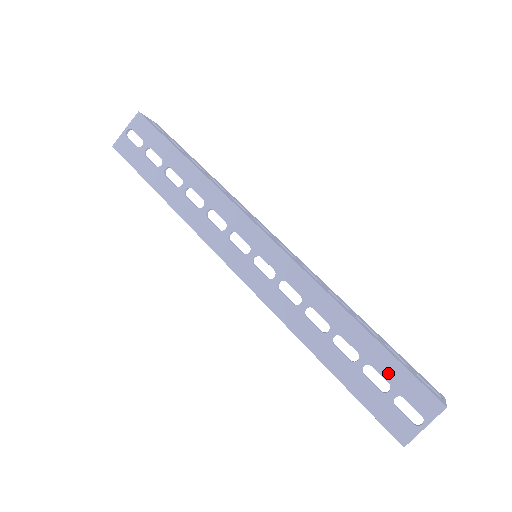
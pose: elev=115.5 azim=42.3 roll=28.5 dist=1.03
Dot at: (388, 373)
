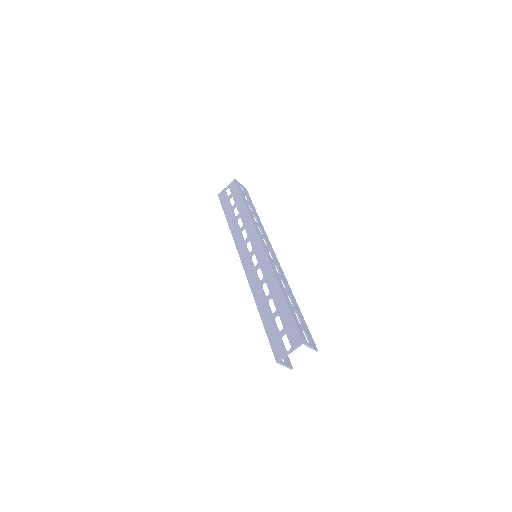
Dot at: (285, 320)
